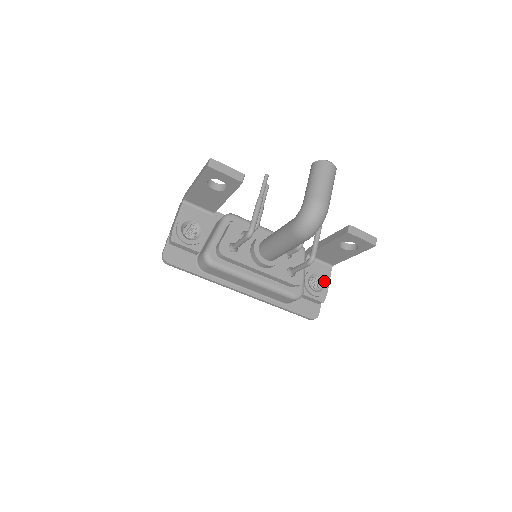
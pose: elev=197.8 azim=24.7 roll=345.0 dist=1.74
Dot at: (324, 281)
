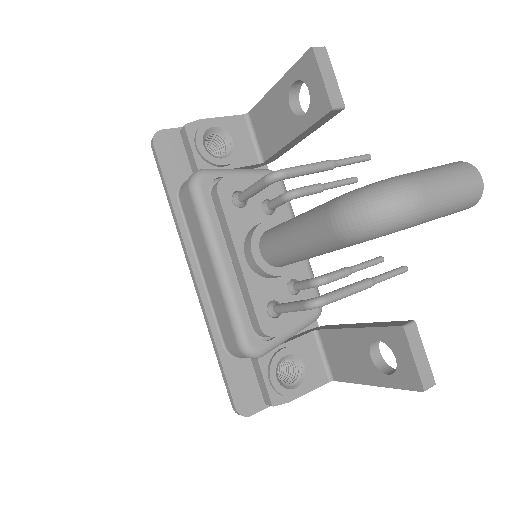
Dot at: (302, 382)
